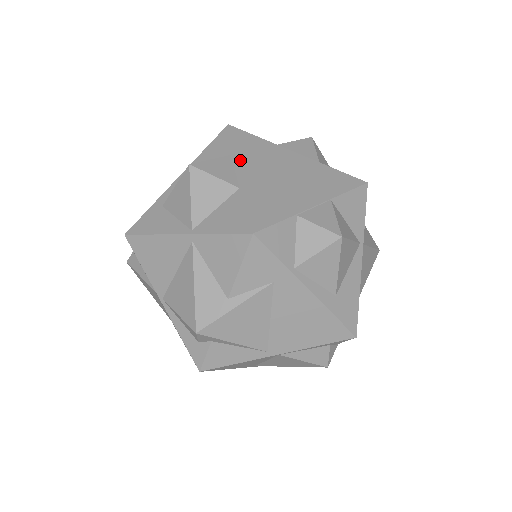
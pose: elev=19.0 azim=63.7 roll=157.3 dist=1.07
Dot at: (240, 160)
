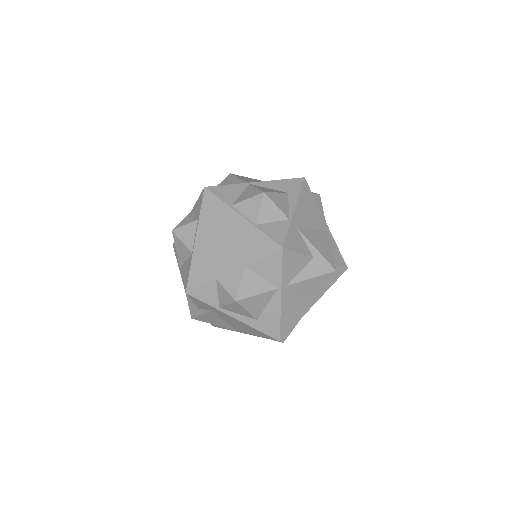
Dot at: (199, 227)
